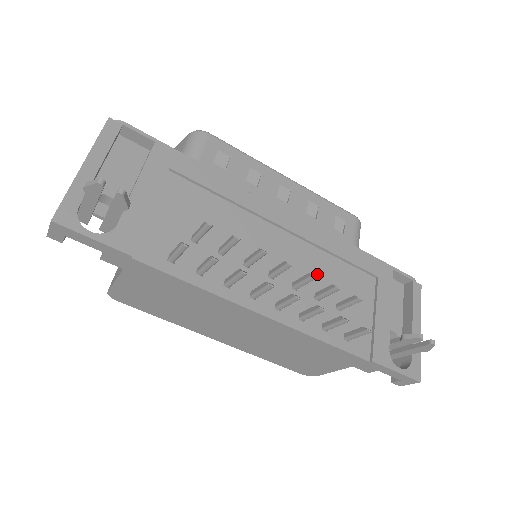
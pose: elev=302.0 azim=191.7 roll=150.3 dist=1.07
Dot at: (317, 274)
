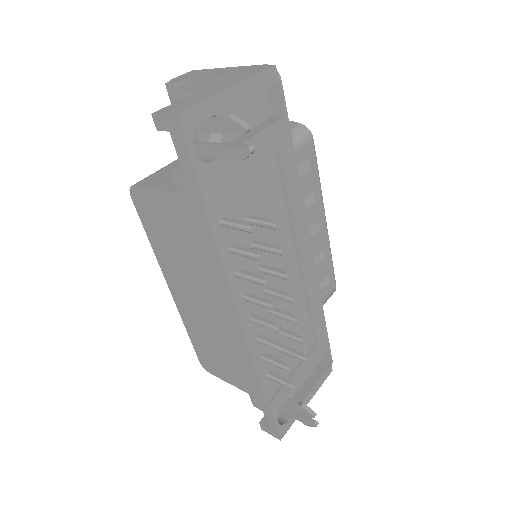
Dot at: occluded
